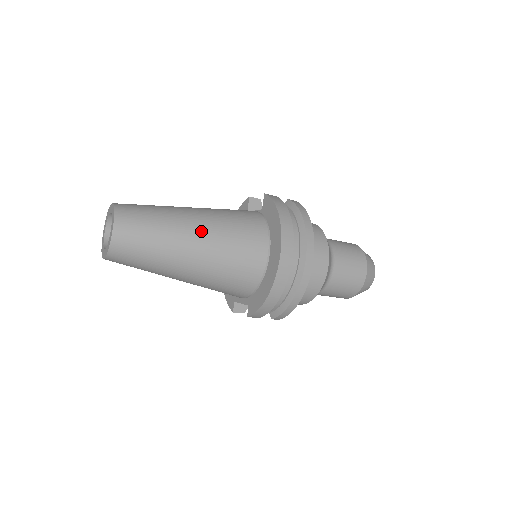
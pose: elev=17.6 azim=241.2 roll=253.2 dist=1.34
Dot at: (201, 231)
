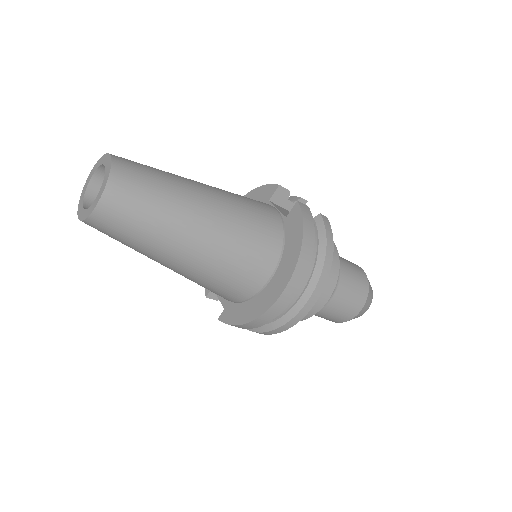
Dot at: (206, 233)
